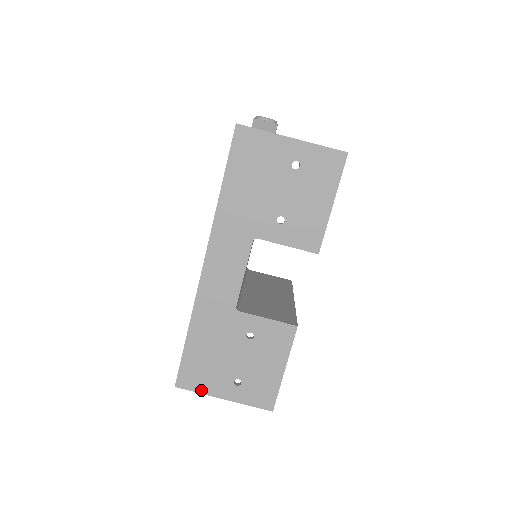
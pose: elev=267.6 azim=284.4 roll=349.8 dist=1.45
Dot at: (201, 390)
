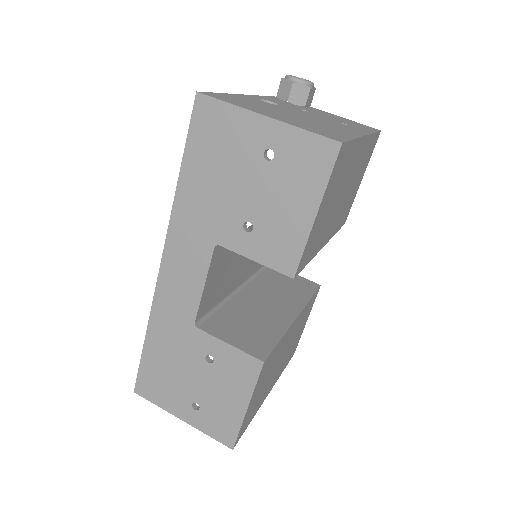
Dot at: (159, 403)
